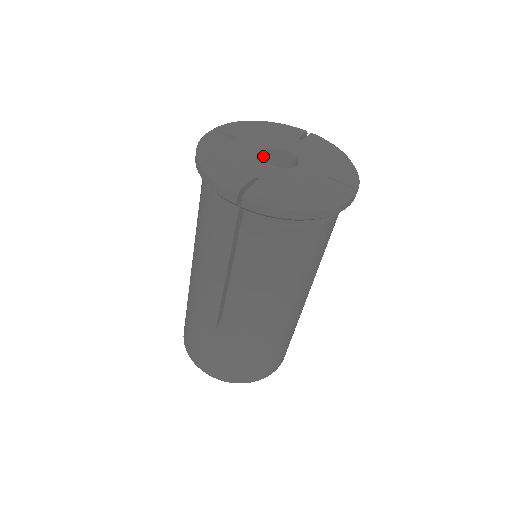
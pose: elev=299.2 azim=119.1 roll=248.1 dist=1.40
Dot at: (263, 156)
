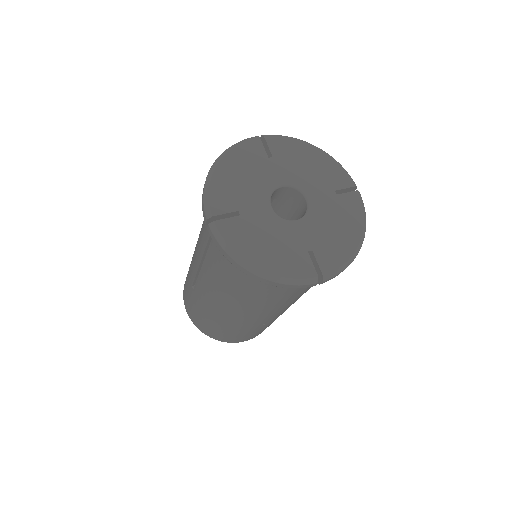
Dot at: (282, 189)
